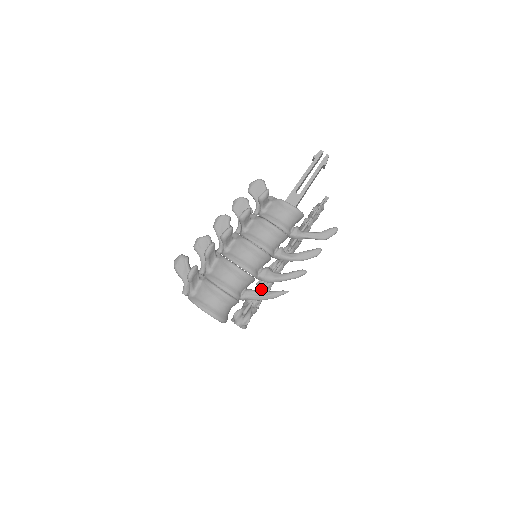
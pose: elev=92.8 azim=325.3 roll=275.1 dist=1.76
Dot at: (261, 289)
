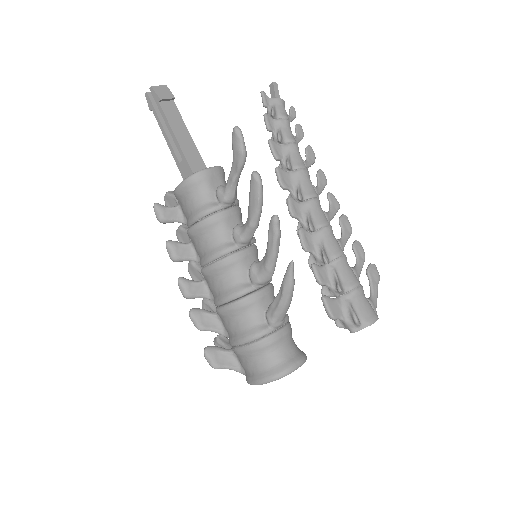
Dot at: (314, 272)
